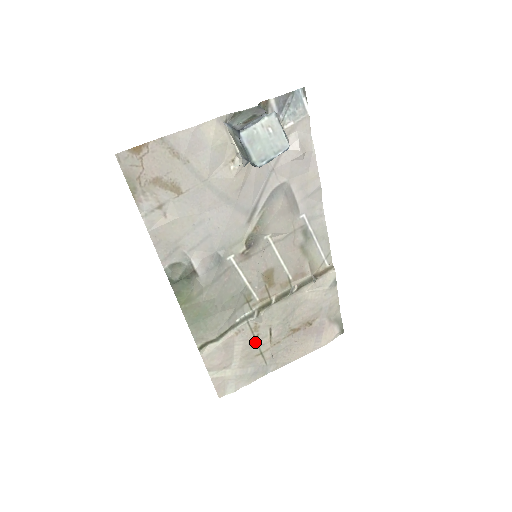
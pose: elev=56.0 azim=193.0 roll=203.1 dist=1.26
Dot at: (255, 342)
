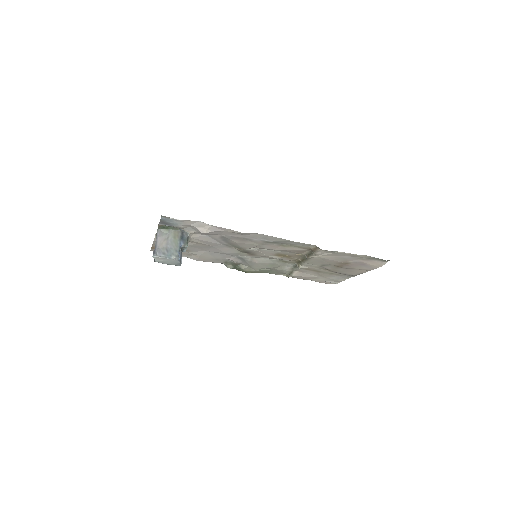
Dot at: (318, 271)
